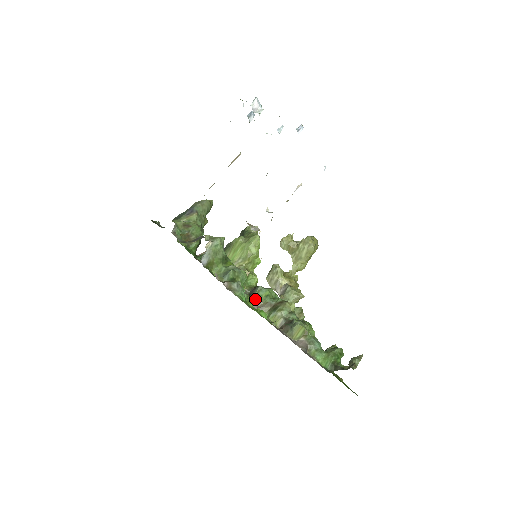
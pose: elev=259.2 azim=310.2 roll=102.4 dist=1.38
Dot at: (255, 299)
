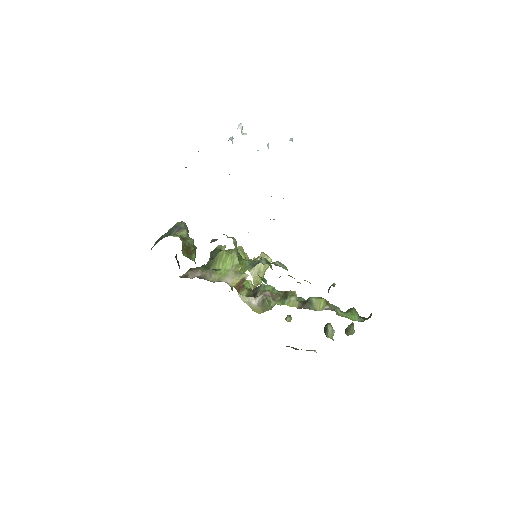
Dot at: (267, 292)
